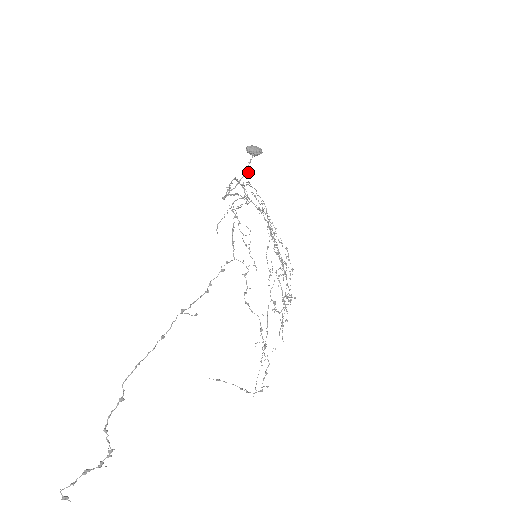
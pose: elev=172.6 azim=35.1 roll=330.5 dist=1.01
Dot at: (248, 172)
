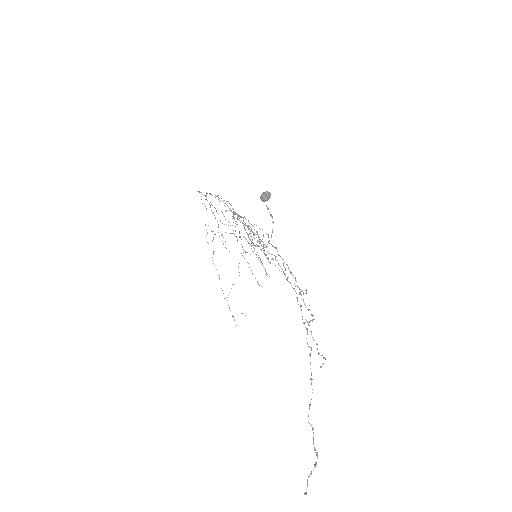
Dot at: occluded
